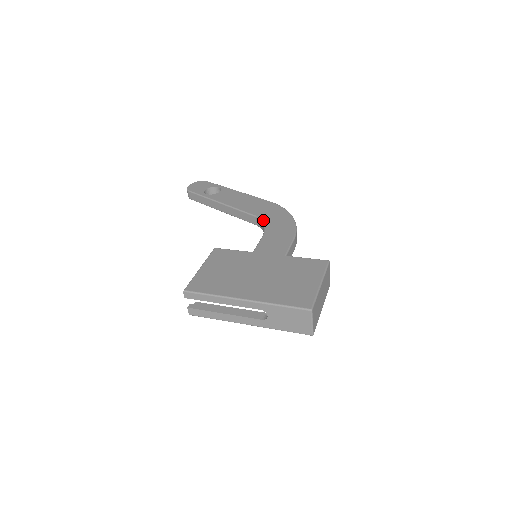
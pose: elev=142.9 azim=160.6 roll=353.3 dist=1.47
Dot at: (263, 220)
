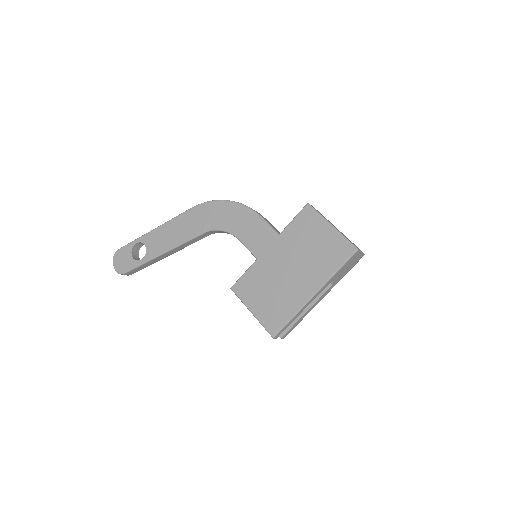
Dot at: (217, 229)
